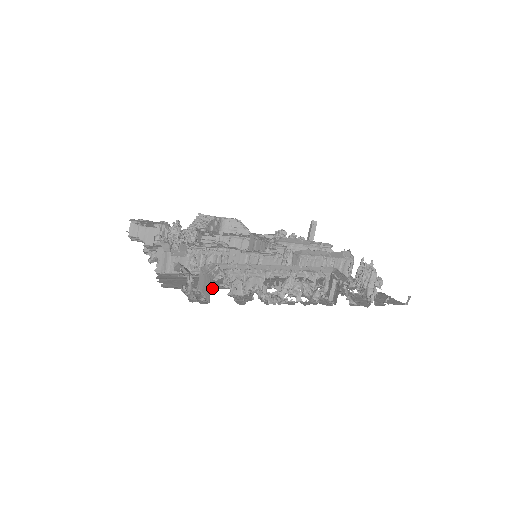
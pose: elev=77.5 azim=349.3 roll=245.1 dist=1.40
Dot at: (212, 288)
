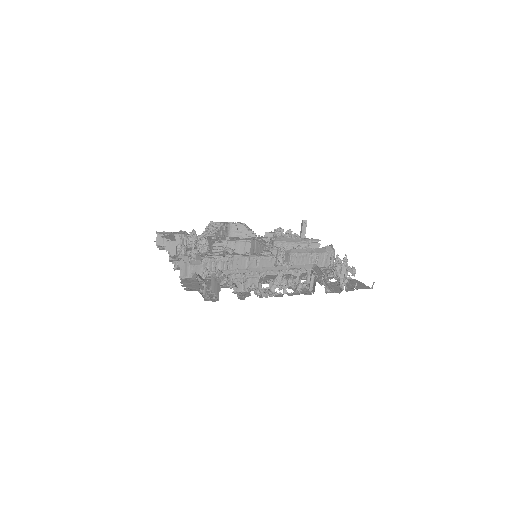
Dot at: (220, 290)
